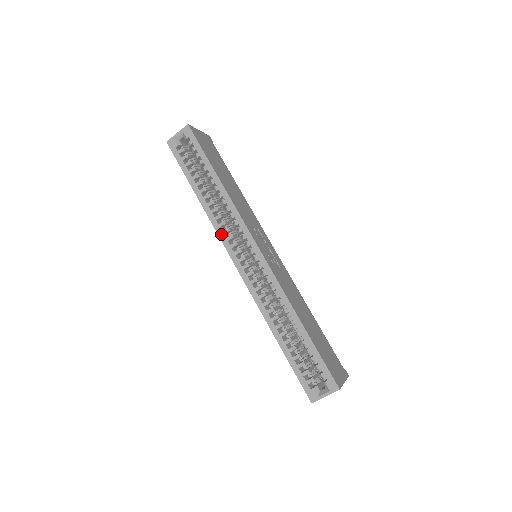
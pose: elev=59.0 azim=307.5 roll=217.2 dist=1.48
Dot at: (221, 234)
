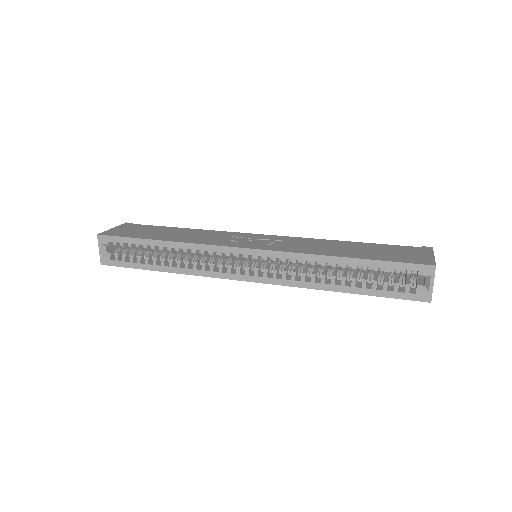
Dot at: (212, 274)
